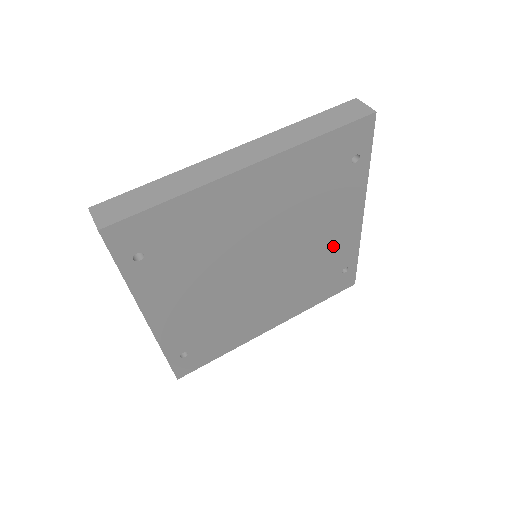
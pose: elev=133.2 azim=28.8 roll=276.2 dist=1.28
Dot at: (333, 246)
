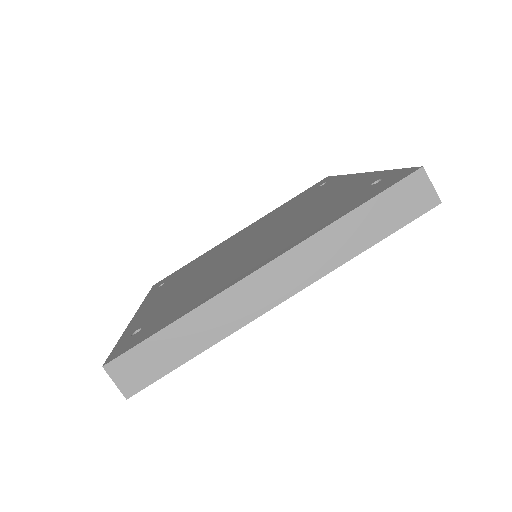
Dot at: occluded
